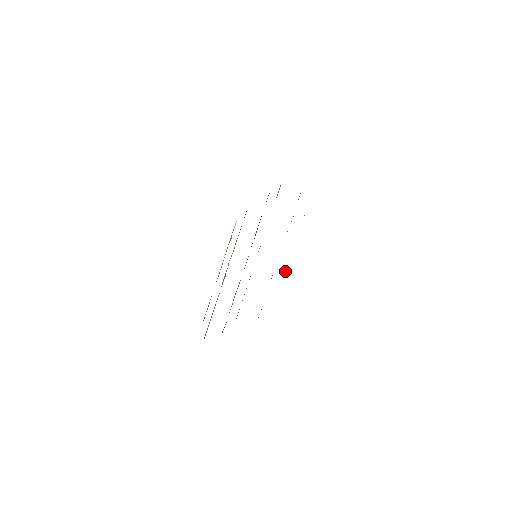
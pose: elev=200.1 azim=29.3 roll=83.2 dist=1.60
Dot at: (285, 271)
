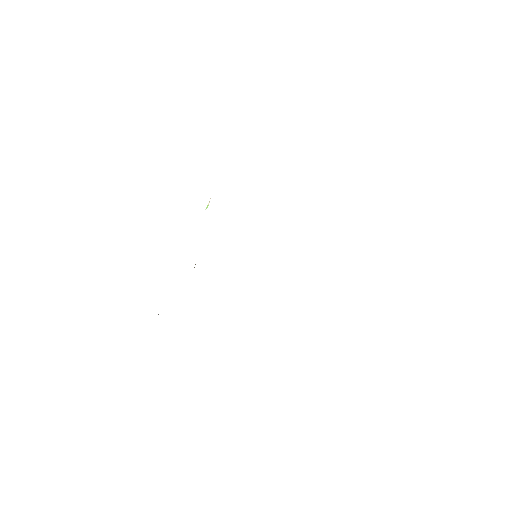
Dot at: occluded
